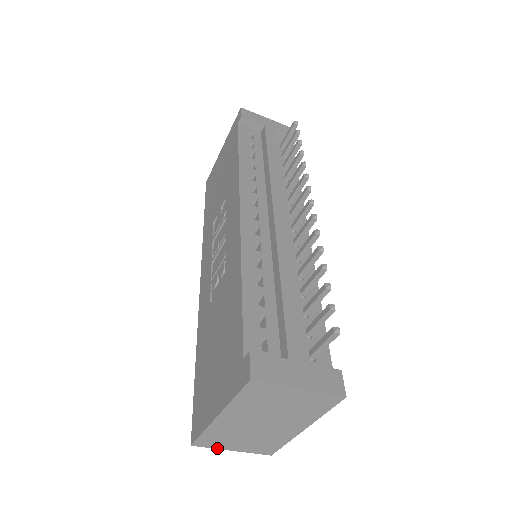
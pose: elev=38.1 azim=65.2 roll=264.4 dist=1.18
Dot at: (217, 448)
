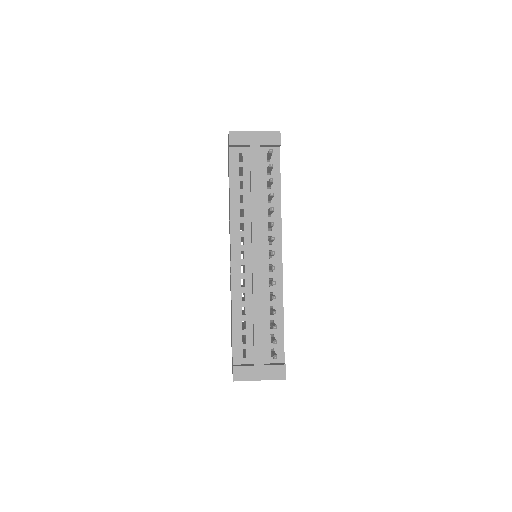
Dot at: occluded
